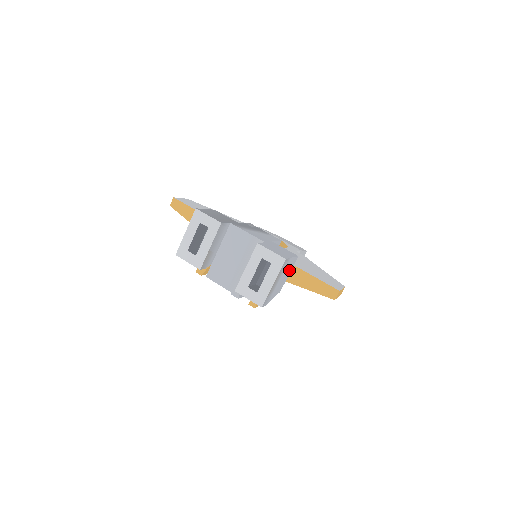
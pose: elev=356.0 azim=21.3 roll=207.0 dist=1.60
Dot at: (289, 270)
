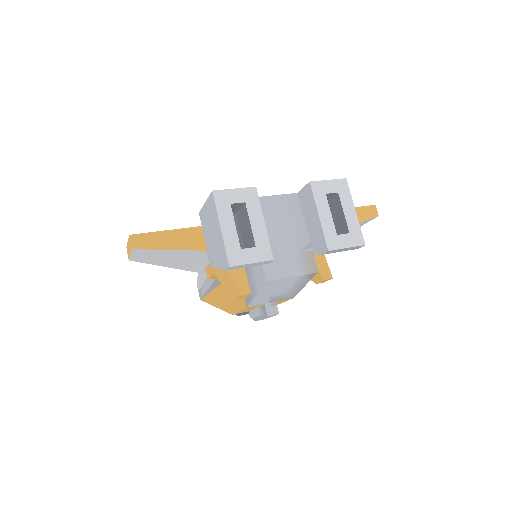
Dot at: occluded
